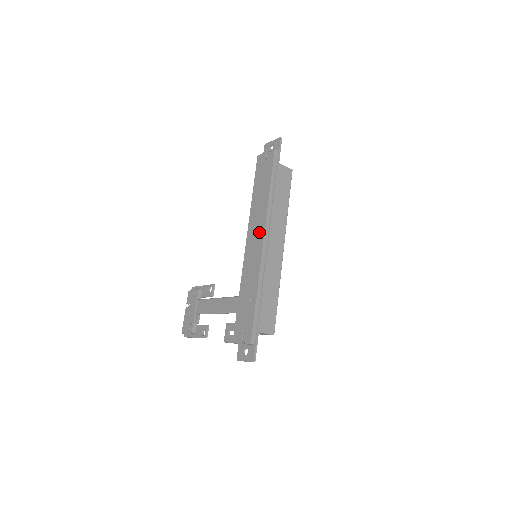
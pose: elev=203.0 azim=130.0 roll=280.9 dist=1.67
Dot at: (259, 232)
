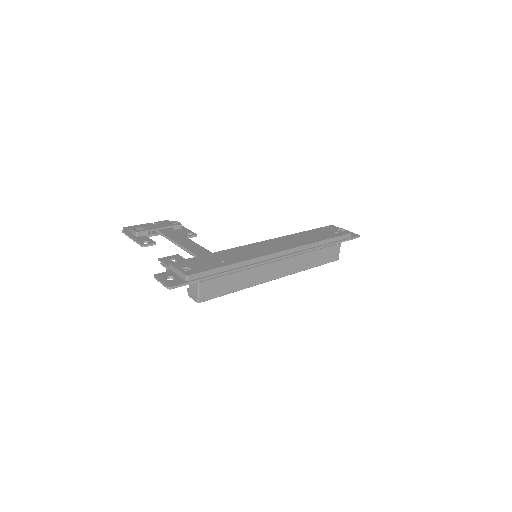
Dot at: (284, 246)
